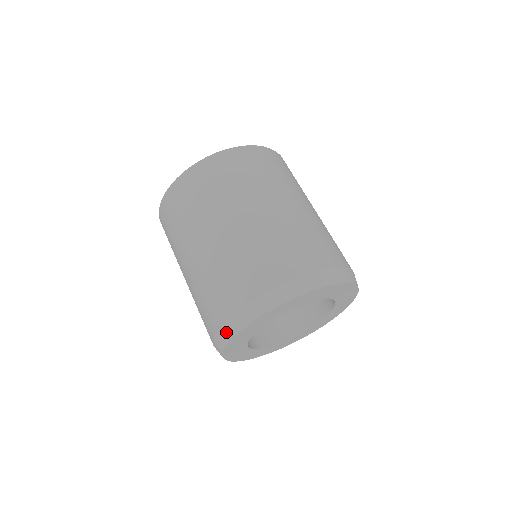
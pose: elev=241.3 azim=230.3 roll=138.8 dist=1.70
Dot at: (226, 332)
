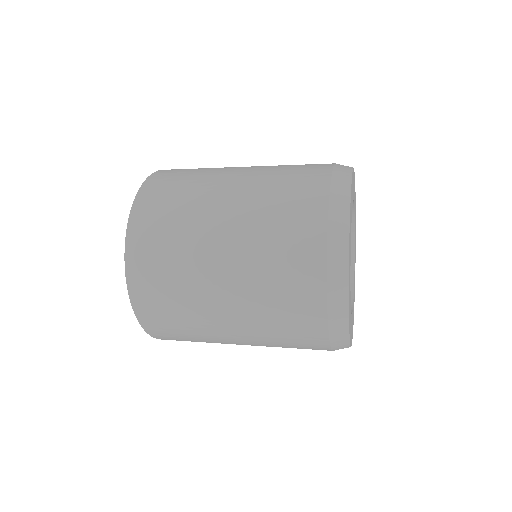
Dot at: (340, 346)
